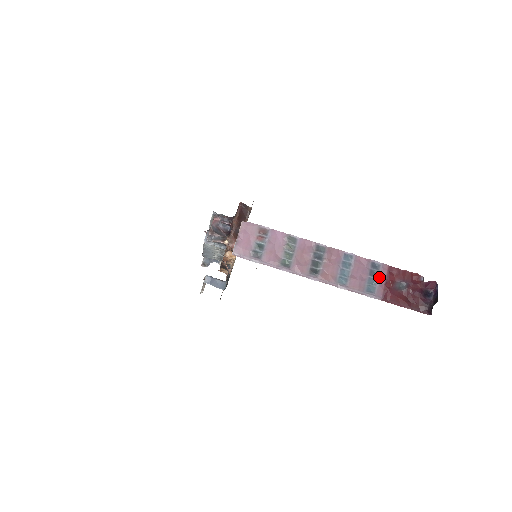
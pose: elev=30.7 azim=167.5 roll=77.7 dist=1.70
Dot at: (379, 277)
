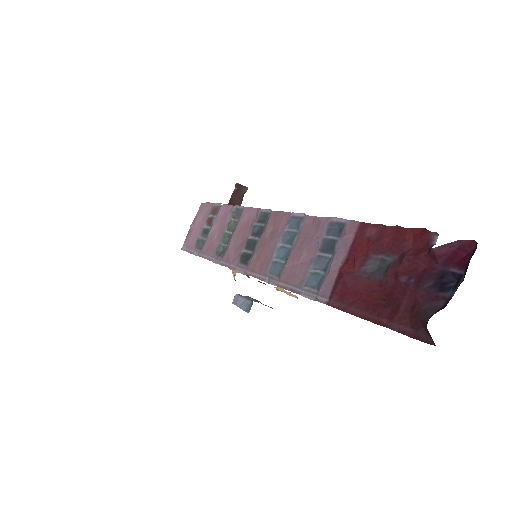
Dot at: (335, 252)
